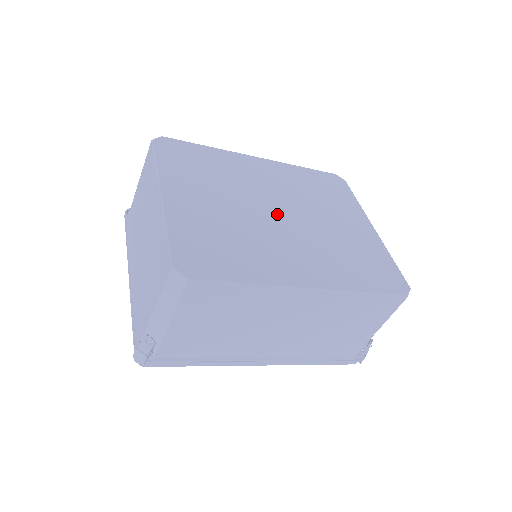
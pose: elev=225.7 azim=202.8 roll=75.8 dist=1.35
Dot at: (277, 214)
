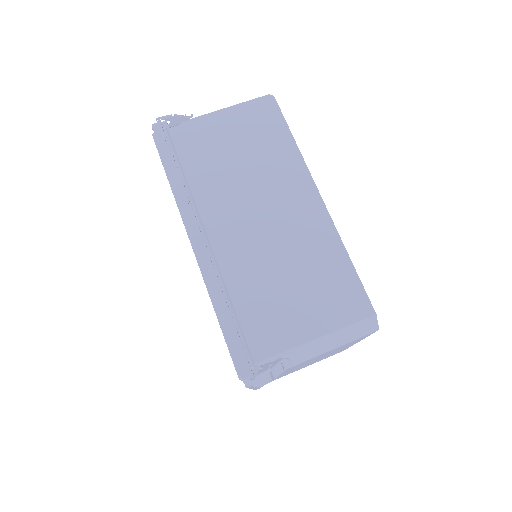
Dot at: occluded
